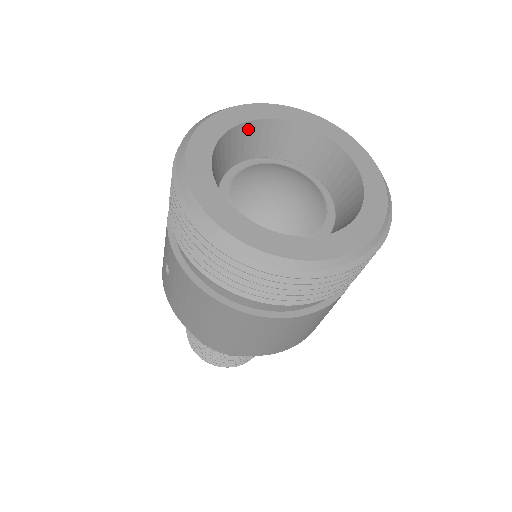
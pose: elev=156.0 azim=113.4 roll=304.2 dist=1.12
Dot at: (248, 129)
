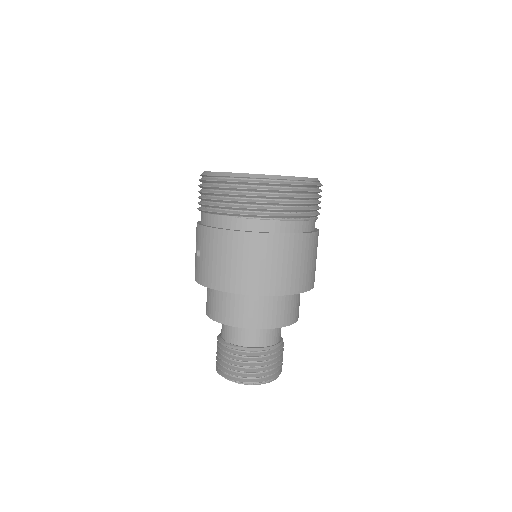
Dot at: occluded
